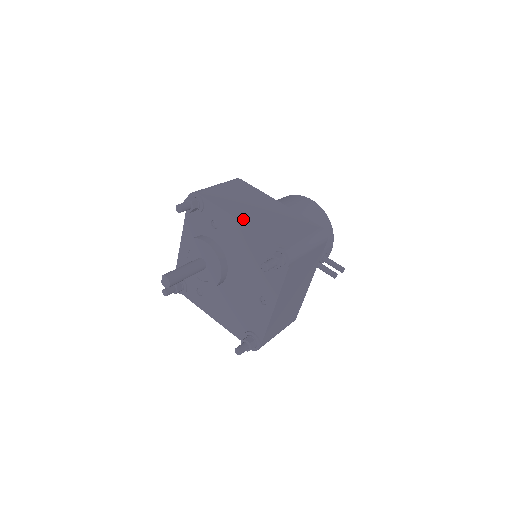
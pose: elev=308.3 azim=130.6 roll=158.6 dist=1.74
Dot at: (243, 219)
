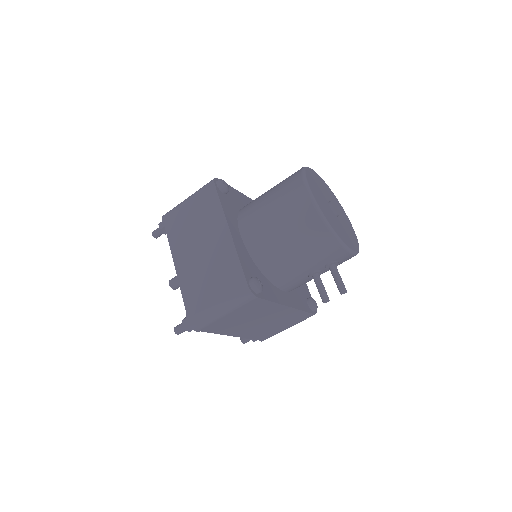
Dot at: (178, 266)
